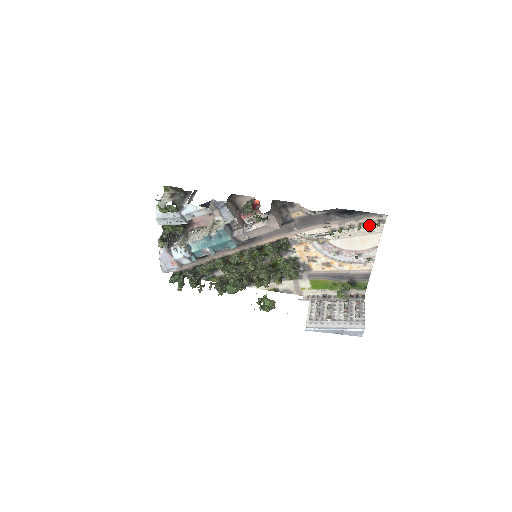
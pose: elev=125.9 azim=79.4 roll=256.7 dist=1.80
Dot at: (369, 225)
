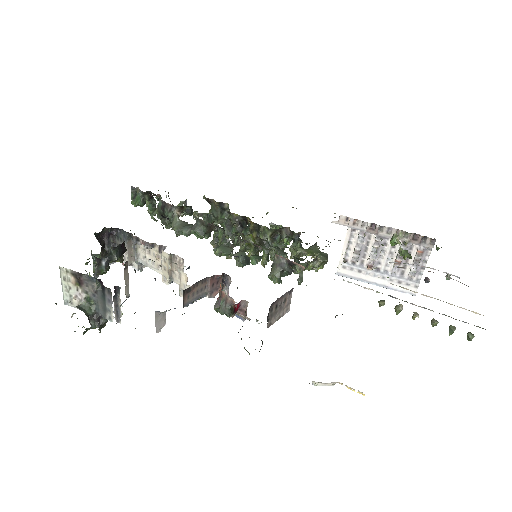
Dot at: (452, 333)
